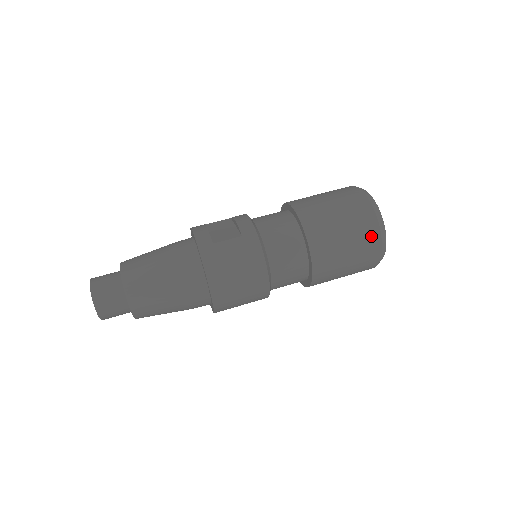
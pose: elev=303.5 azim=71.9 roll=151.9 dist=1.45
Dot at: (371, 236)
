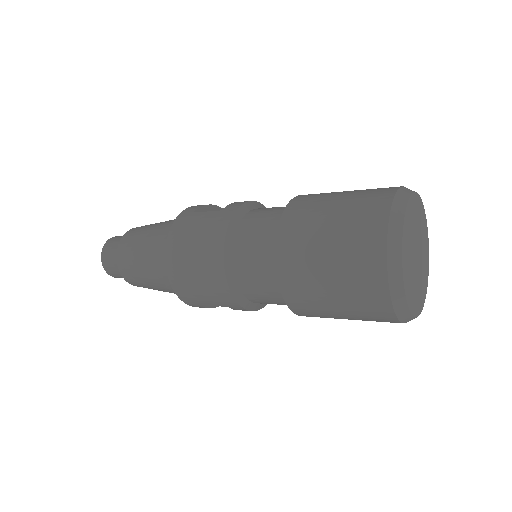
Dot at: (370, 241)
